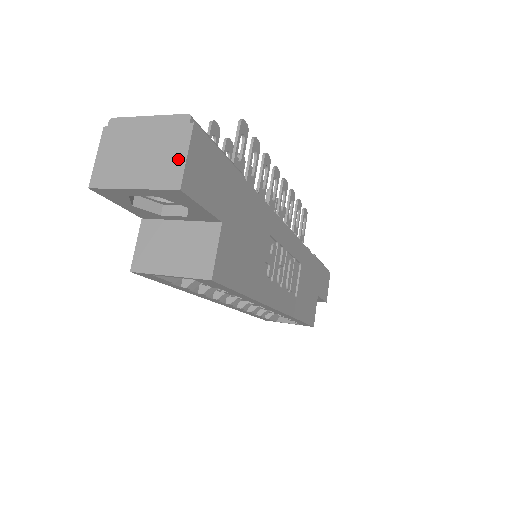
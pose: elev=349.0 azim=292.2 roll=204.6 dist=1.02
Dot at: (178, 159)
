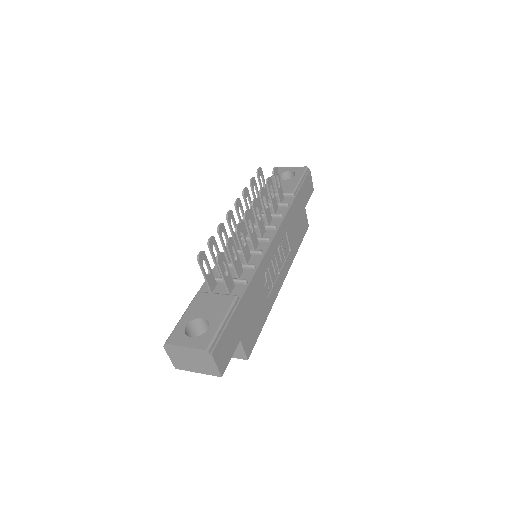
Dot at: (213, 367)
